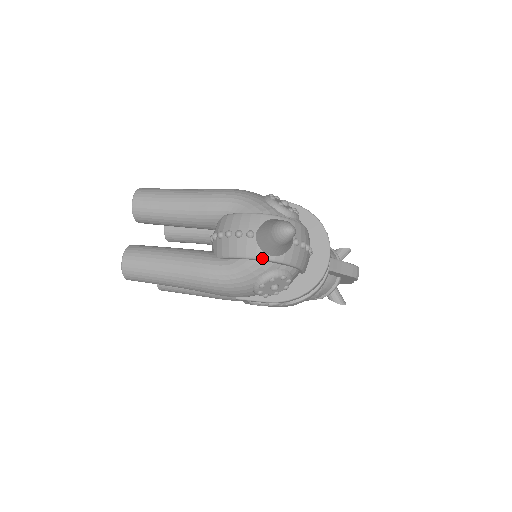
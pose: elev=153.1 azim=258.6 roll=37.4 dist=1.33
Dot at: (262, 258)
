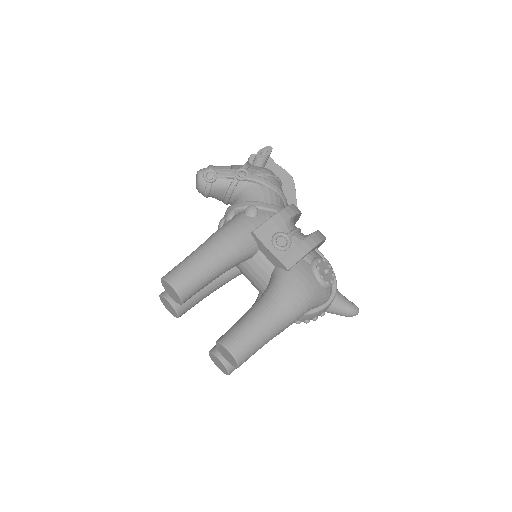
Dot at: occluded
